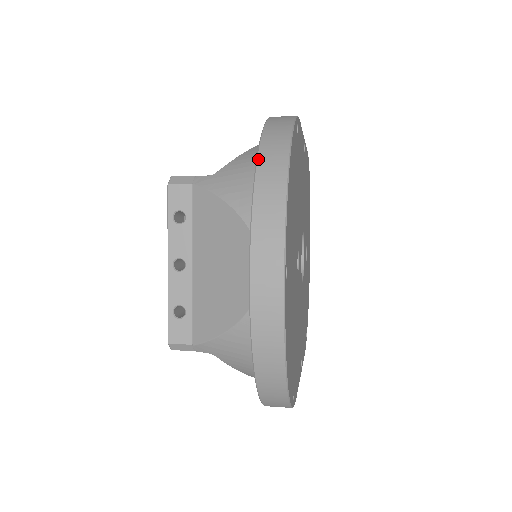
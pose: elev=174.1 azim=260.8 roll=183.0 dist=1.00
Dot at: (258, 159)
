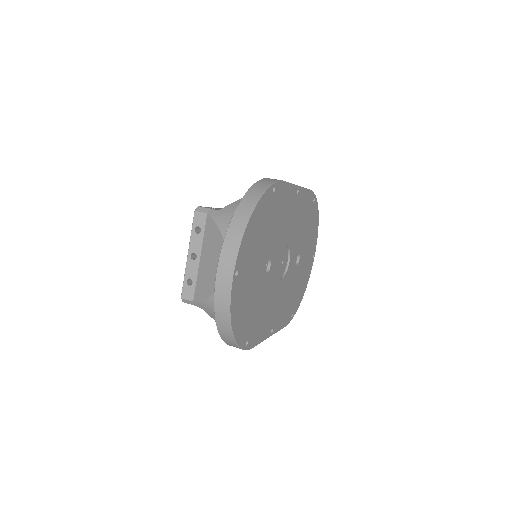
Dot at: (236, 210)
